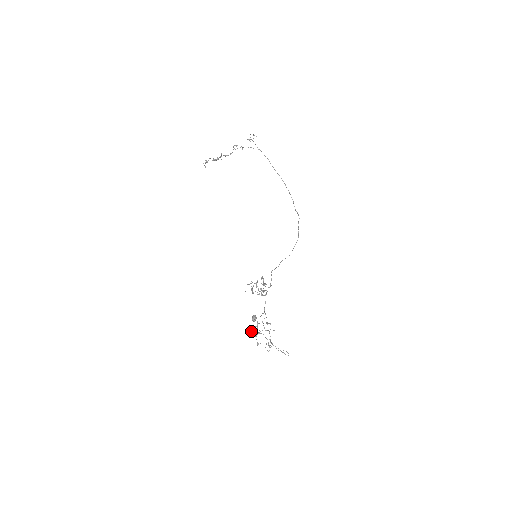
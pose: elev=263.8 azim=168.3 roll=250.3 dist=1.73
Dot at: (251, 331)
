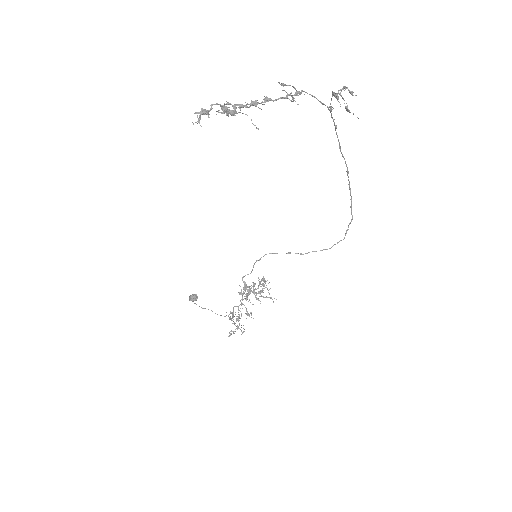
Dot at: occluded
